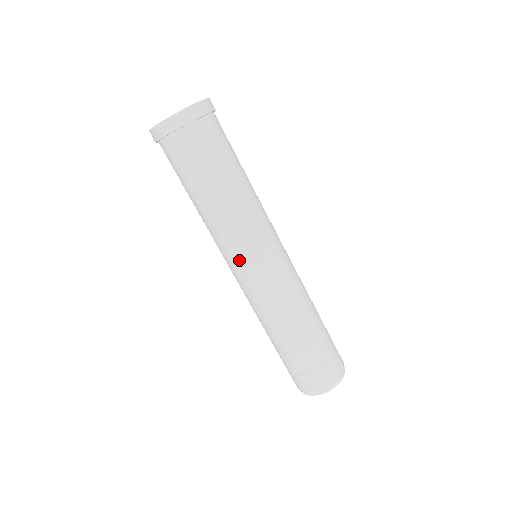
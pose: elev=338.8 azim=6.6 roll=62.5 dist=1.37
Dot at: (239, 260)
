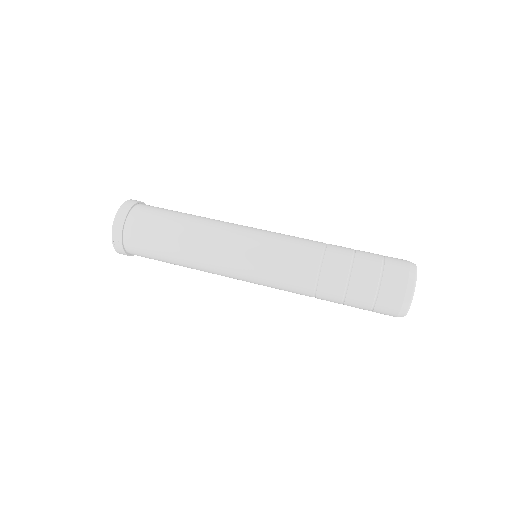
Dot at: (238, 276)
